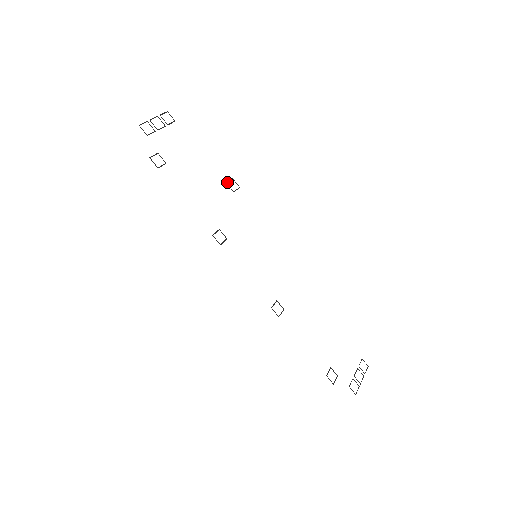
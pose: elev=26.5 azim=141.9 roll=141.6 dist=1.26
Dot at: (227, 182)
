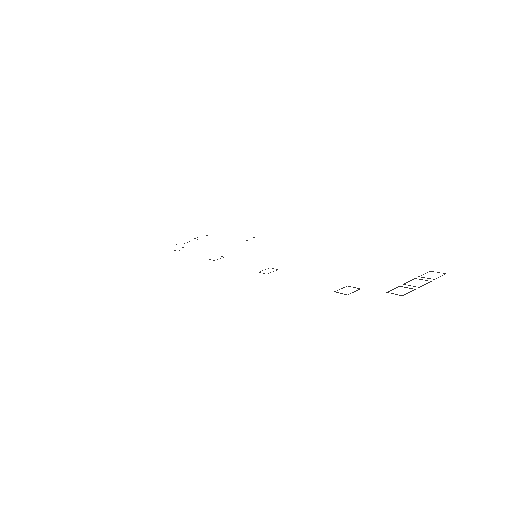
Dot at: occluded
